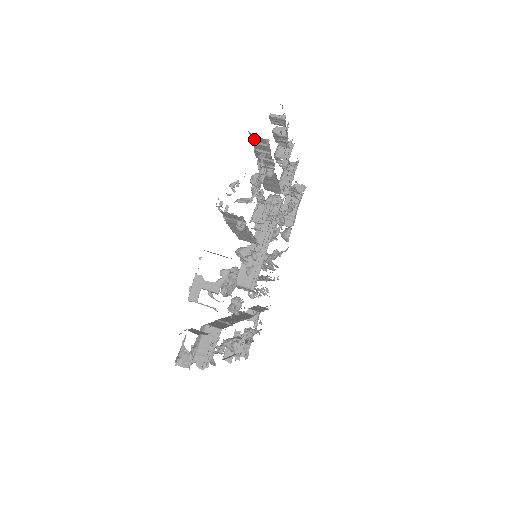
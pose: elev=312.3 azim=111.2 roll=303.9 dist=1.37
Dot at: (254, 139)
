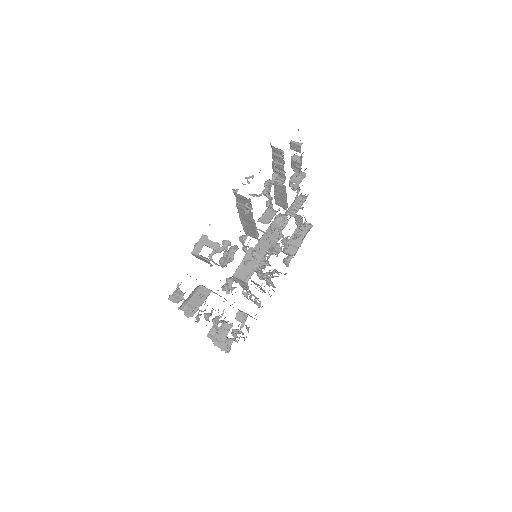
Dot at: (273, 150)
